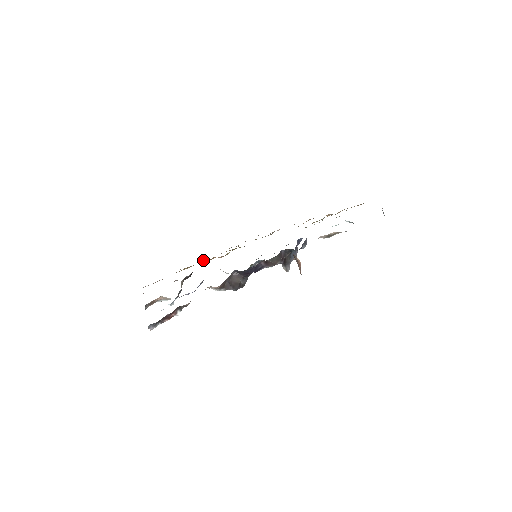
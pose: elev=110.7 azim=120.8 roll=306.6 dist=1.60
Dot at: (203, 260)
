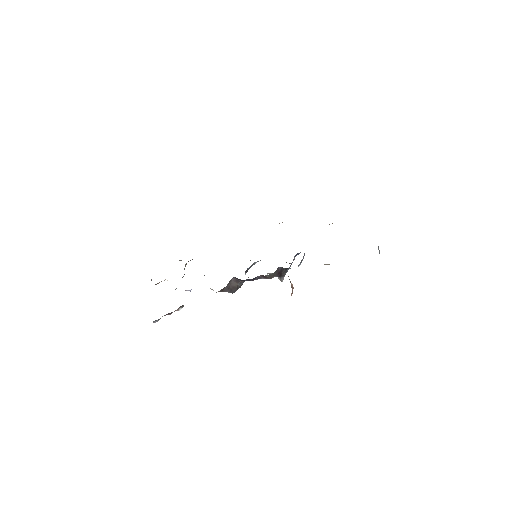
Dot at: occluded
